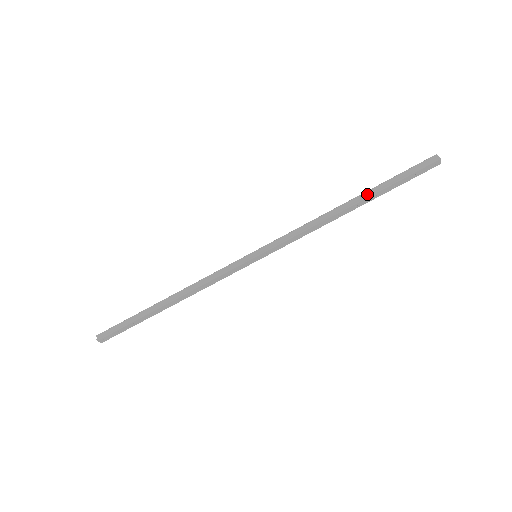
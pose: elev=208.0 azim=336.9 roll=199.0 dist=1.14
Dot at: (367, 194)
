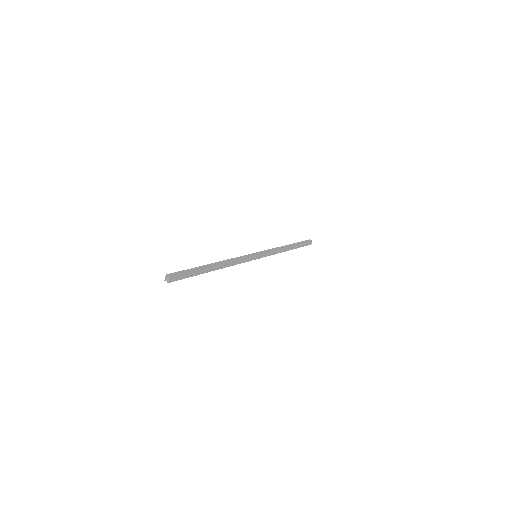
Dot at: (293, 245)
